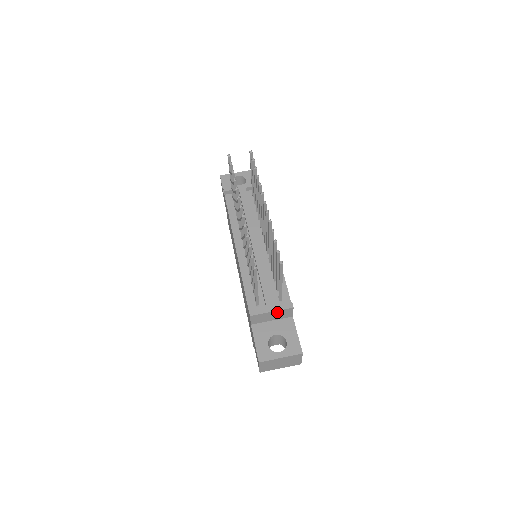
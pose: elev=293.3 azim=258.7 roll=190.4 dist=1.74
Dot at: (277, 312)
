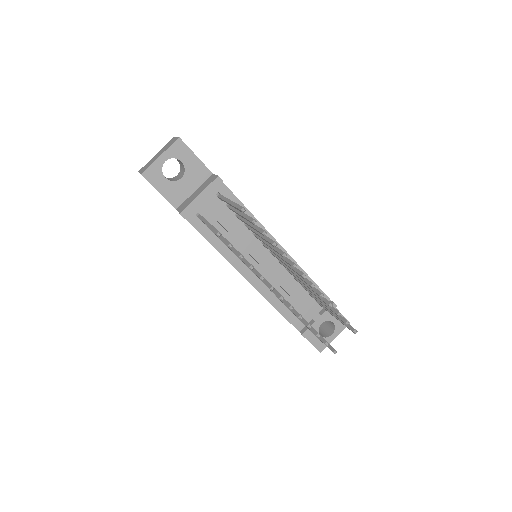
Dot at: (323, 317)
